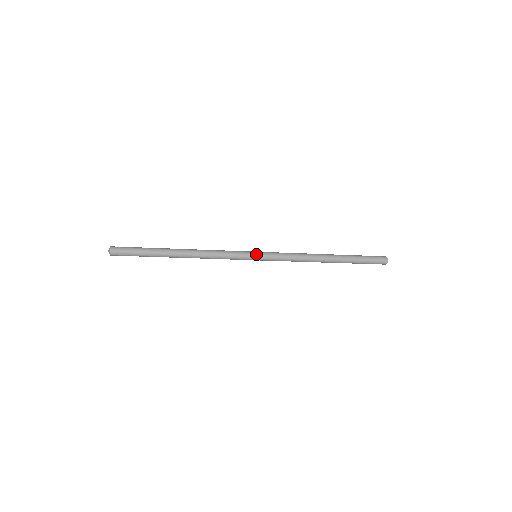
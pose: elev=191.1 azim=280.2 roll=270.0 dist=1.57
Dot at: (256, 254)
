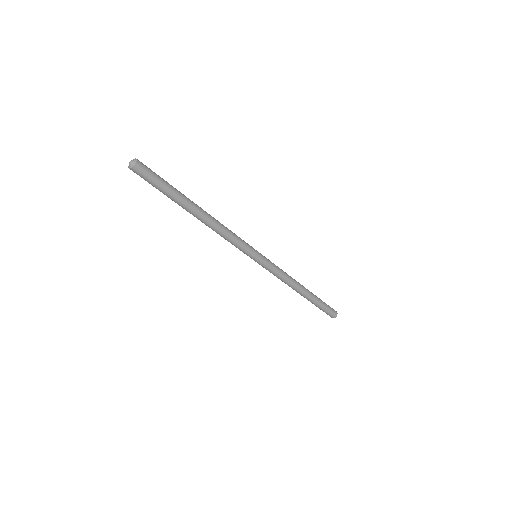
Dot at: (259, 253)
